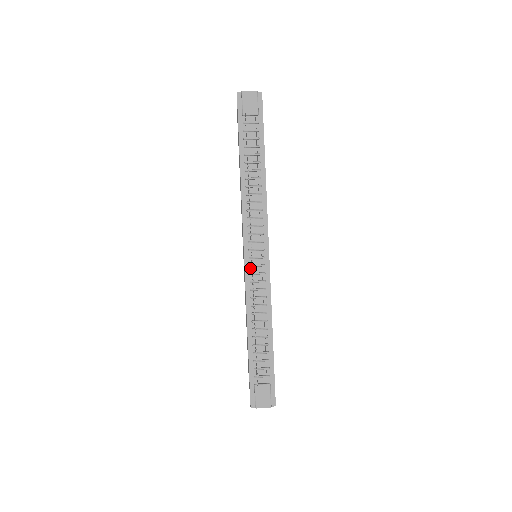
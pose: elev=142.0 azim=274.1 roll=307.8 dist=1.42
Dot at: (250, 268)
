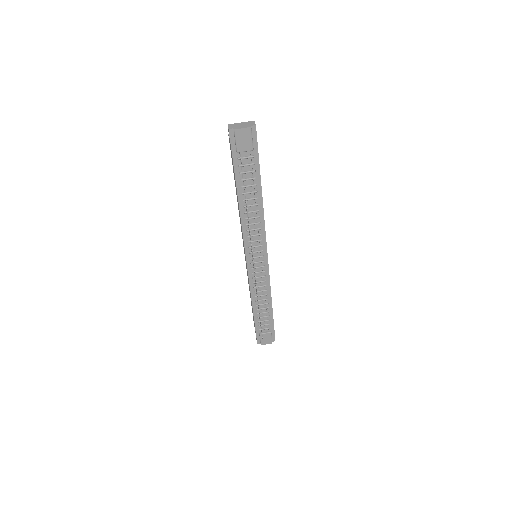
Dot at: (252, 269)
